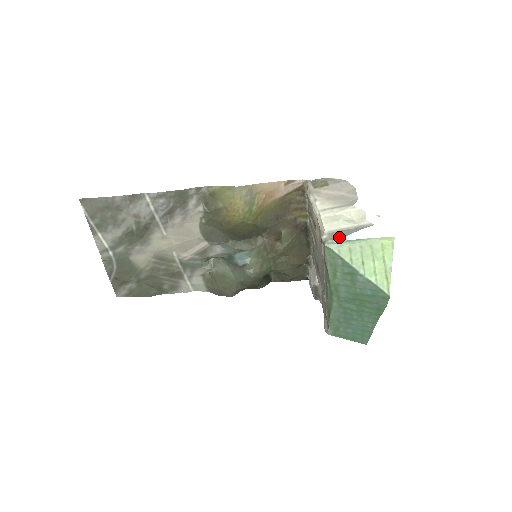
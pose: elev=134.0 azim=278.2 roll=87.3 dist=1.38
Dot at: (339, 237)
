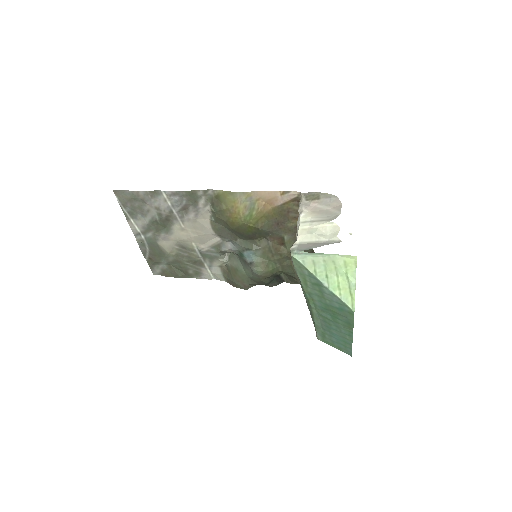
Dot at: (304, 249)
